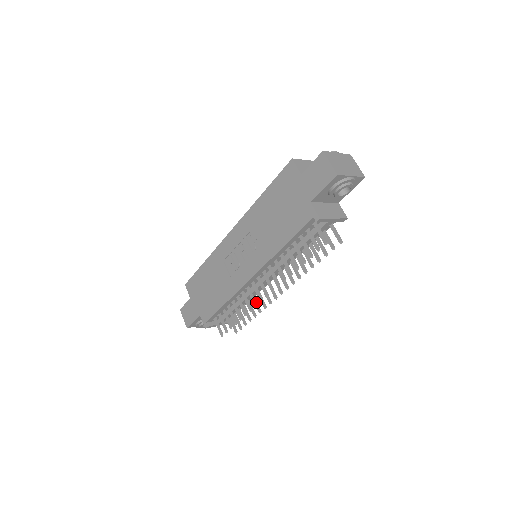
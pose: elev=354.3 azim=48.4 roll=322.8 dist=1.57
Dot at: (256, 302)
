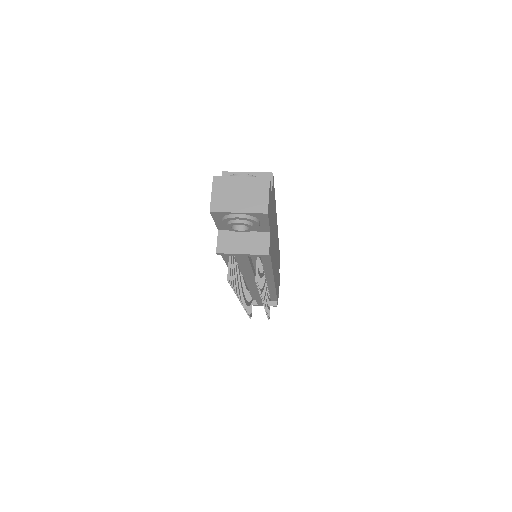
Dot at: occluded
